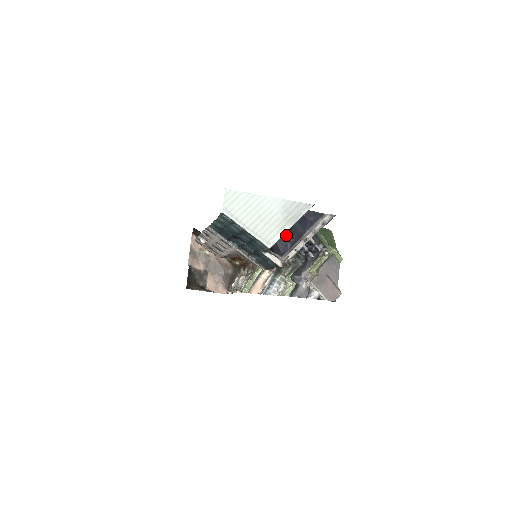
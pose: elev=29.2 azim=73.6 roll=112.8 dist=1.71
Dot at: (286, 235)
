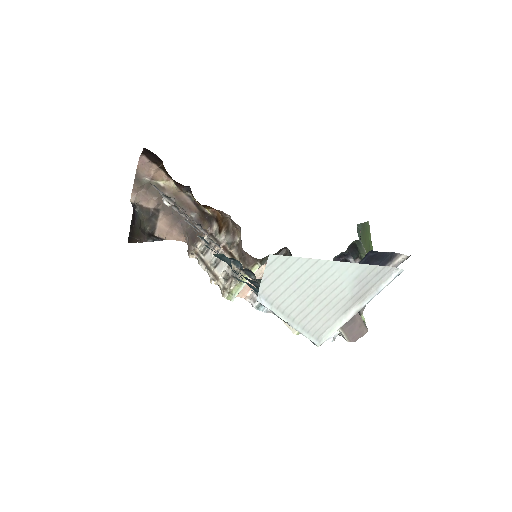
Dot at: occluded
